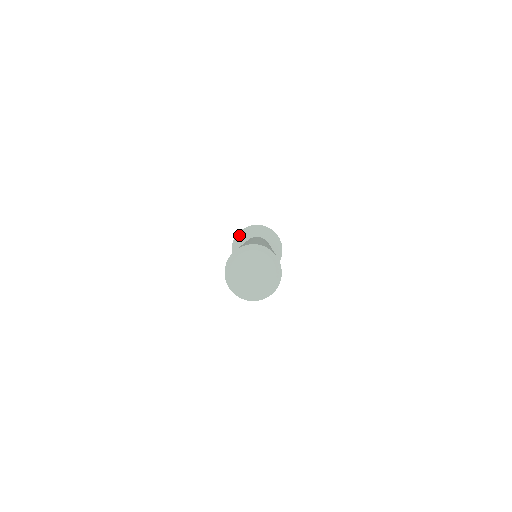
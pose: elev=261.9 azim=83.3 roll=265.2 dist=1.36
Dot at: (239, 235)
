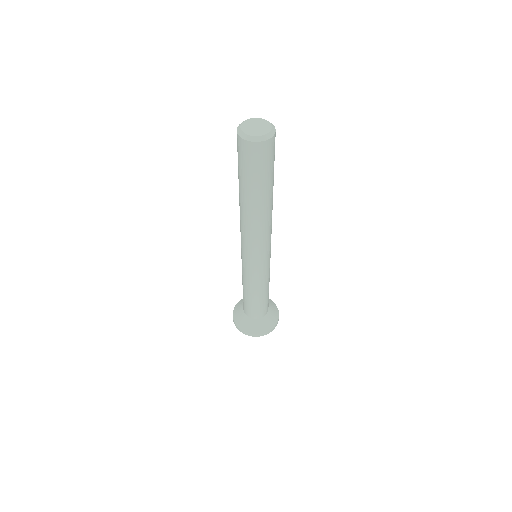
Dot at: (240, 301)
